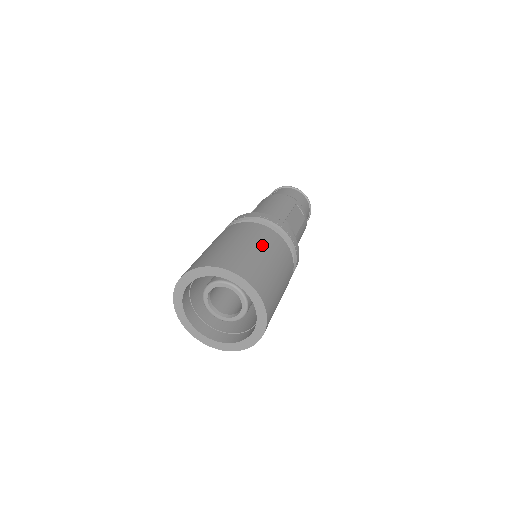
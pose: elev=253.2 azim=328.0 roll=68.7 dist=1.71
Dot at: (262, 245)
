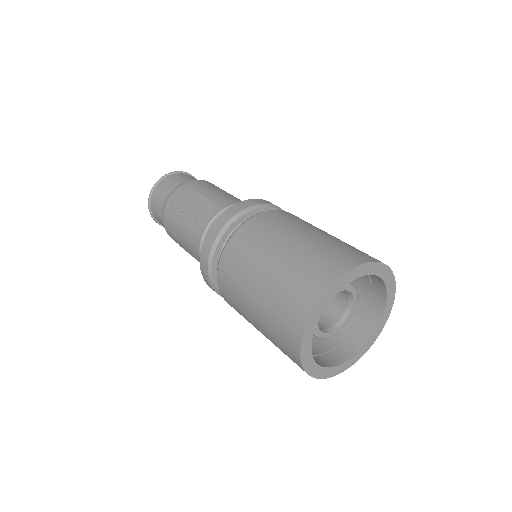
Dot at: occluded
